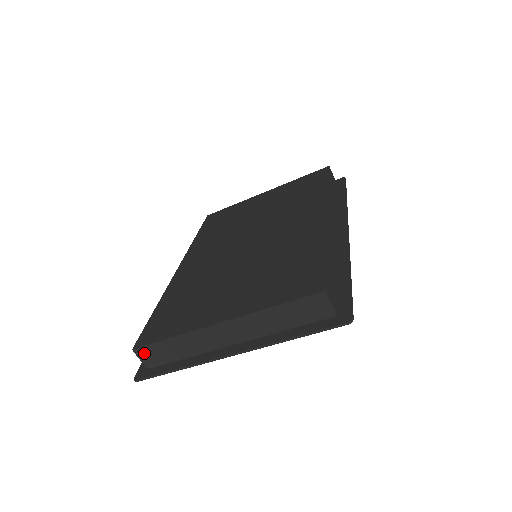
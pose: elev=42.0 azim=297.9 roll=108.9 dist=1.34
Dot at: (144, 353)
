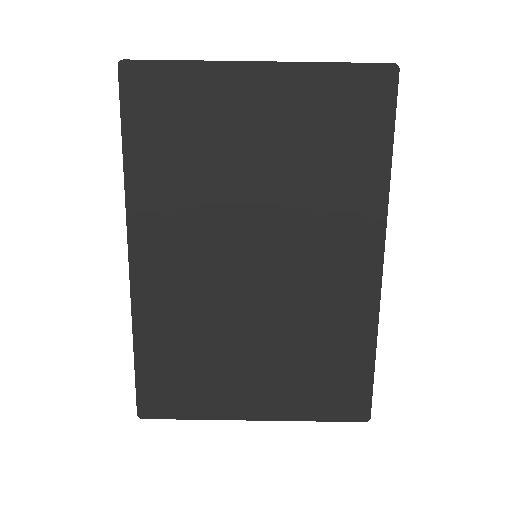
Dot at: occluded
